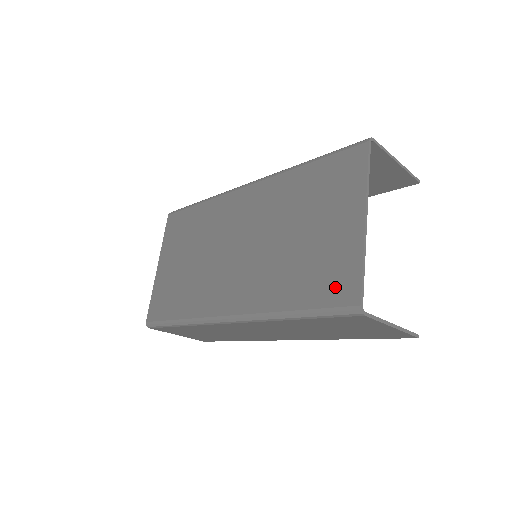
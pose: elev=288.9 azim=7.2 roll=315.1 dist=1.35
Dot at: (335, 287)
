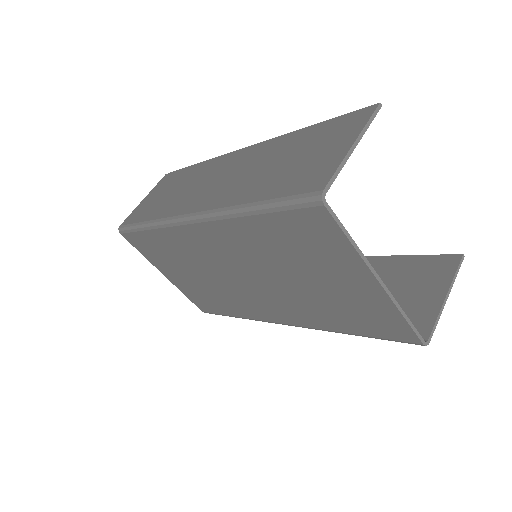
Dot at: (385, 328)
